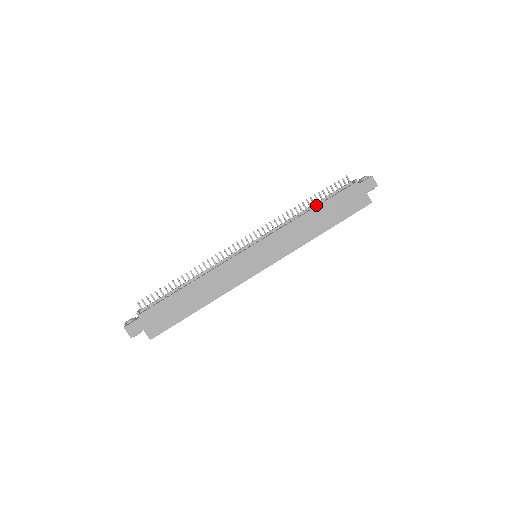
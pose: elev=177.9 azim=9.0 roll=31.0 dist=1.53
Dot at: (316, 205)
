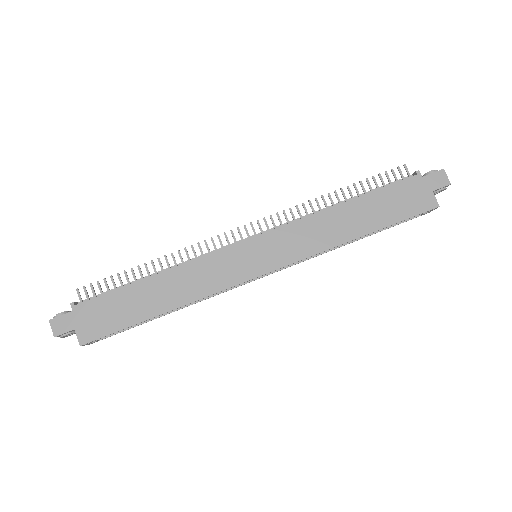
Dot at: occluded
